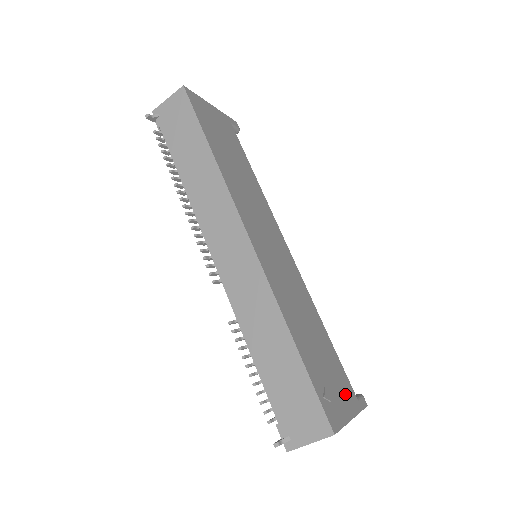
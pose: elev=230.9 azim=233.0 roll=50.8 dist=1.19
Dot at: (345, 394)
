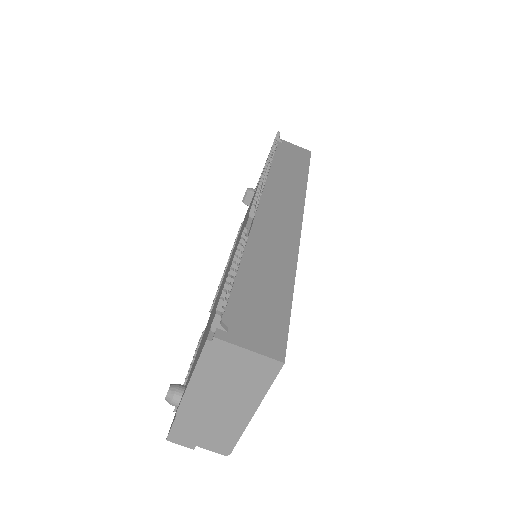
Dot at: occluded
